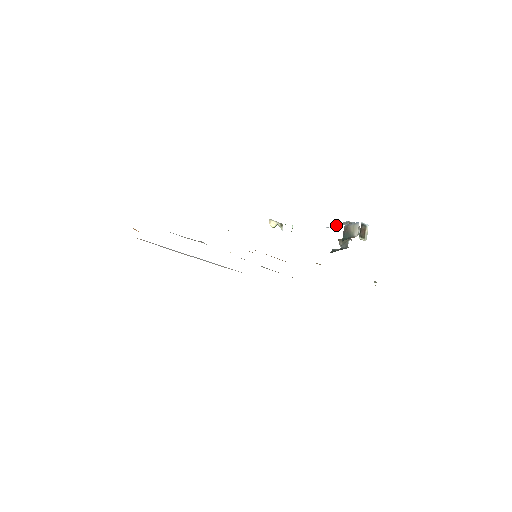
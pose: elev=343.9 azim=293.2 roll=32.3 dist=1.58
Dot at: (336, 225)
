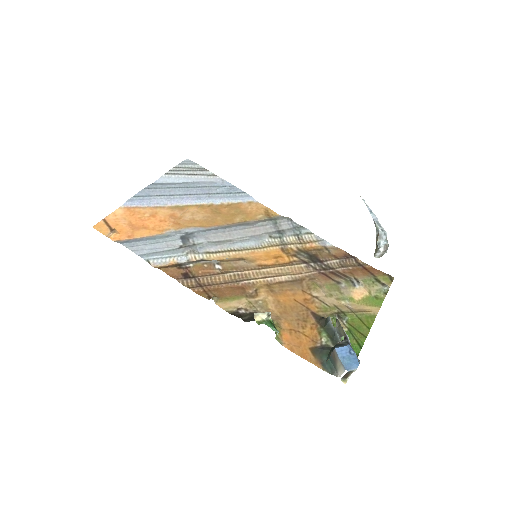
Dot at: (368, 209)
